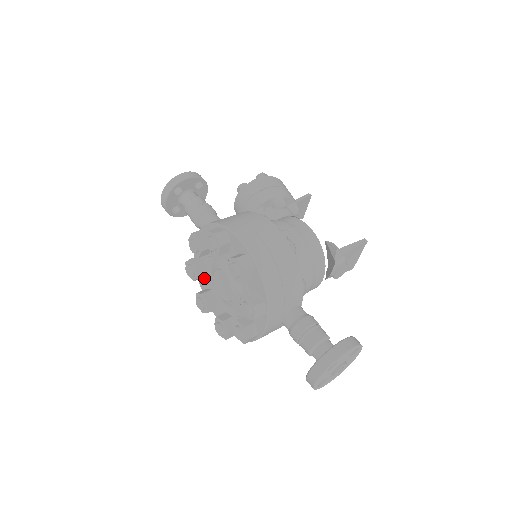
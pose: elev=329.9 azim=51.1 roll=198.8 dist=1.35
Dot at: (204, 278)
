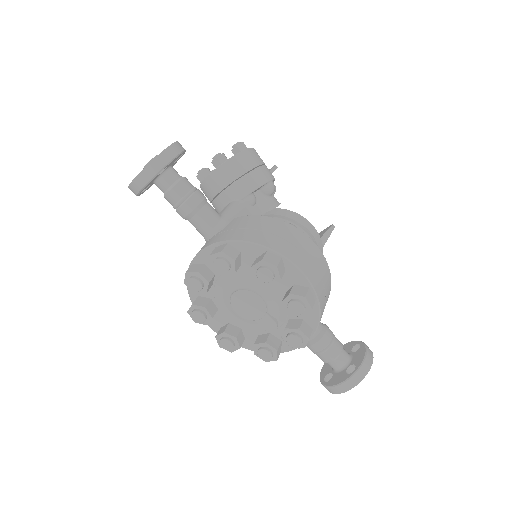
Dot at: occluded
